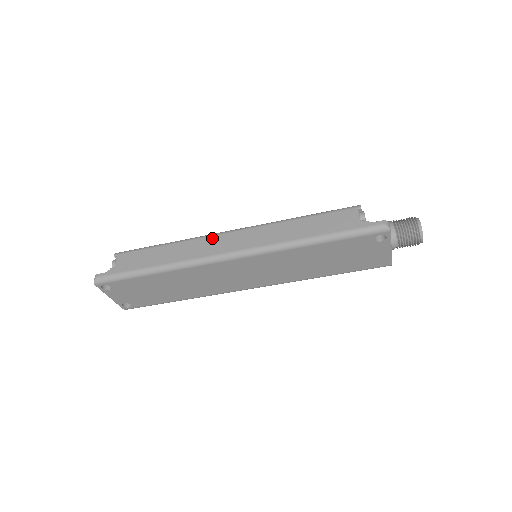
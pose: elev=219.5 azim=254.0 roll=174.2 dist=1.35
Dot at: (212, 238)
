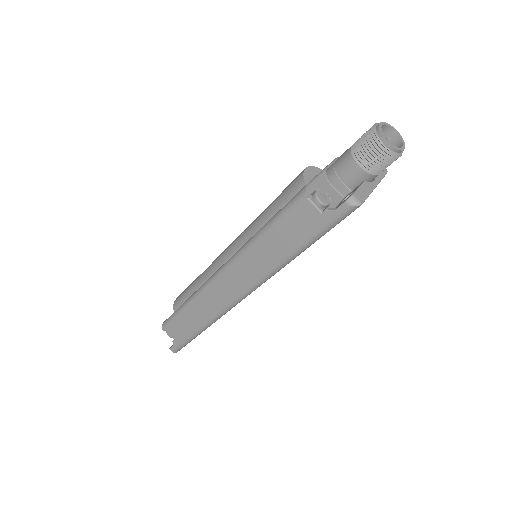
Dot at: (211, 289)
